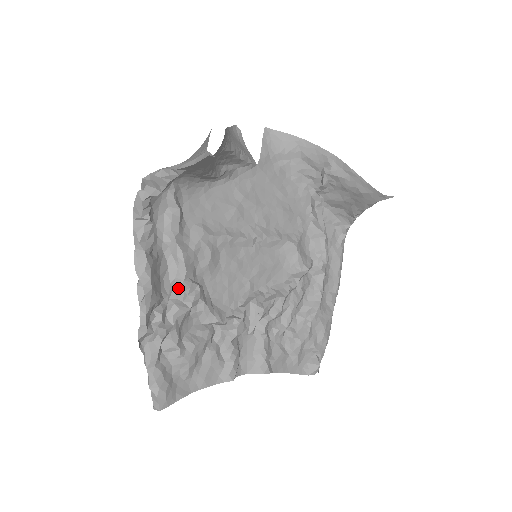
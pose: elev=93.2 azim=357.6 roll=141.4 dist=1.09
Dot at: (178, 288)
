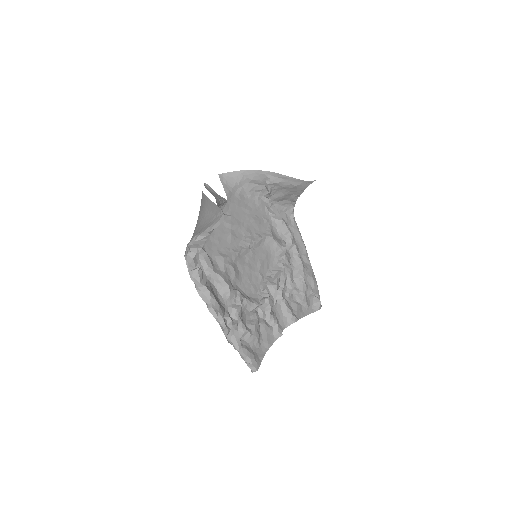
Dot at: (229, 298)
